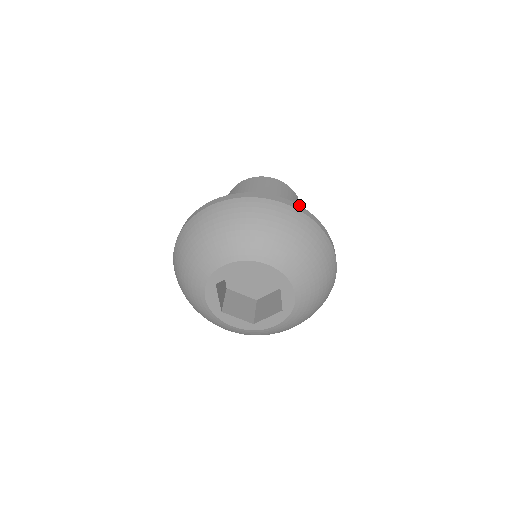
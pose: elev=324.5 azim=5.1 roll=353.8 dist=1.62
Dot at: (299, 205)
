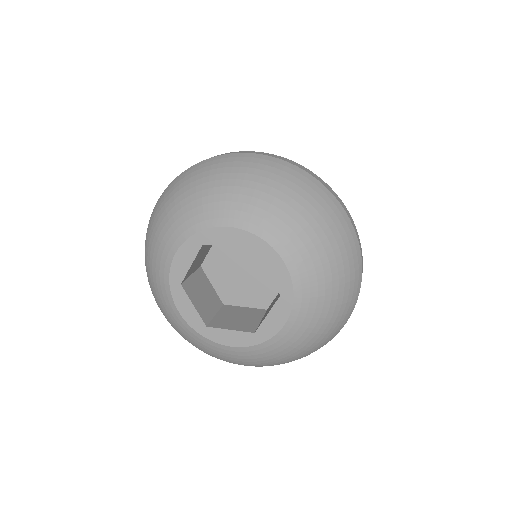
Dot at: (263, 152)
